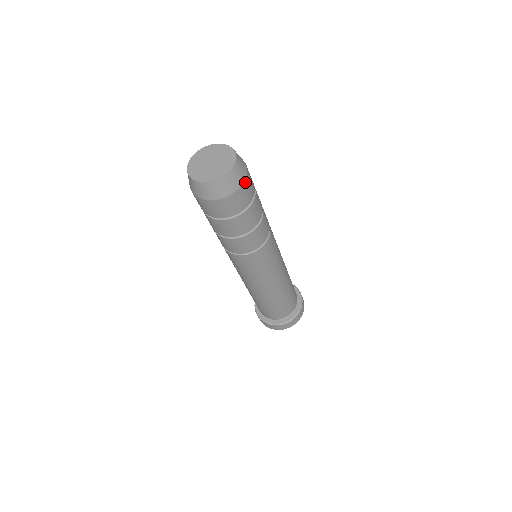
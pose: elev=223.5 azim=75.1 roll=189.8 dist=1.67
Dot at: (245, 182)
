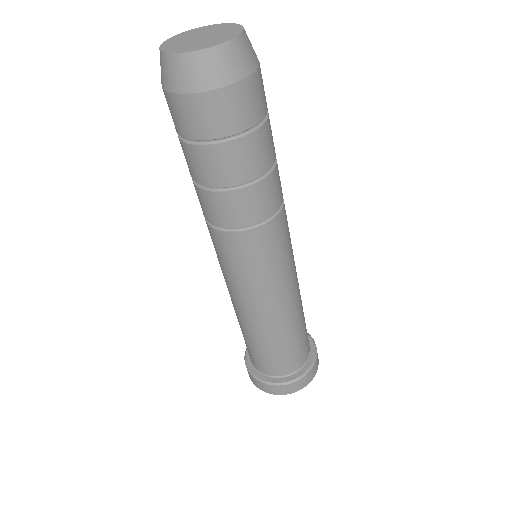
Dot at: (258, 71)
